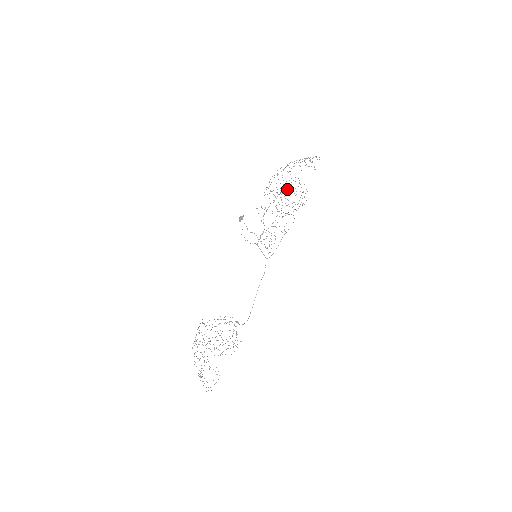
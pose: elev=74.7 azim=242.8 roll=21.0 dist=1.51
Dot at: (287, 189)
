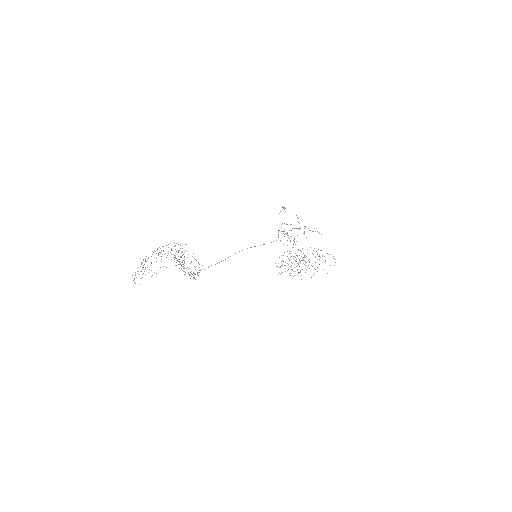
Dot at: occluded
